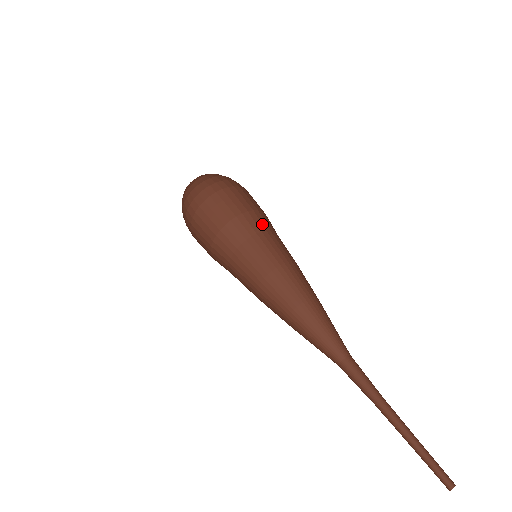
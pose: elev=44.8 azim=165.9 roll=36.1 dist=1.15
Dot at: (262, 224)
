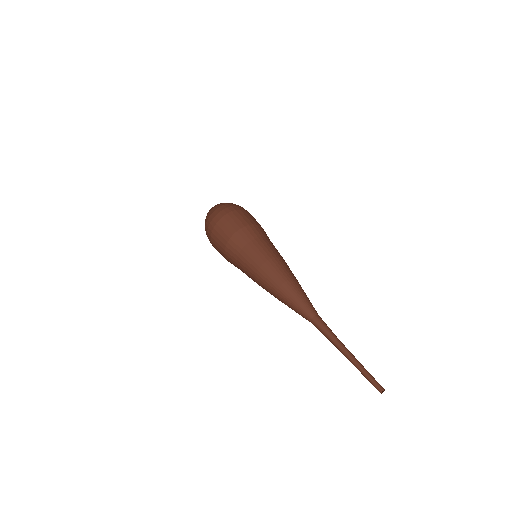
Dot at: occluded
